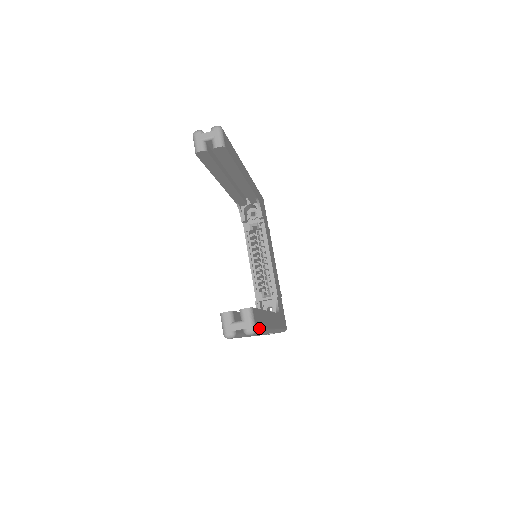
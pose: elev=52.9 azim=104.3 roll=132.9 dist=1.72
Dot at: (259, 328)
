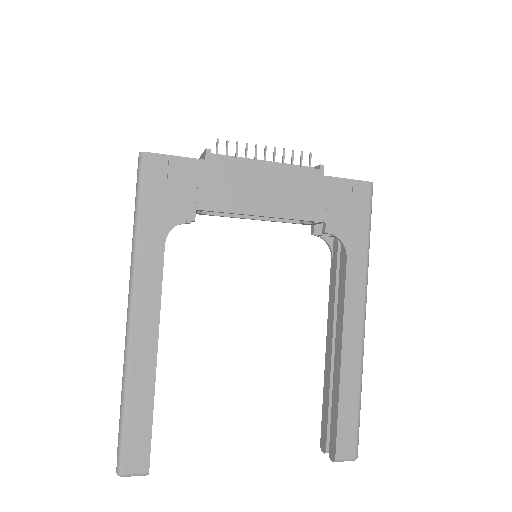
Dot at: (355, 437)
